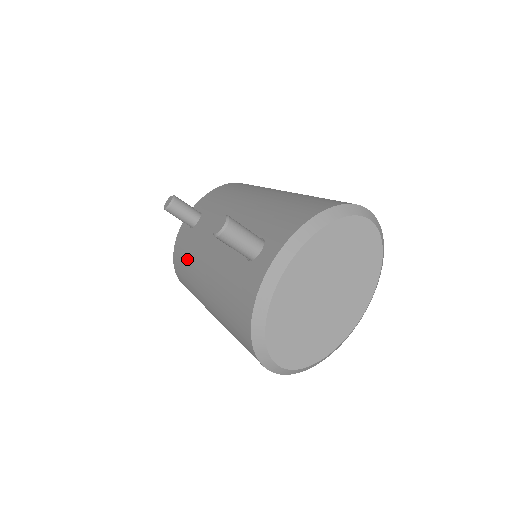
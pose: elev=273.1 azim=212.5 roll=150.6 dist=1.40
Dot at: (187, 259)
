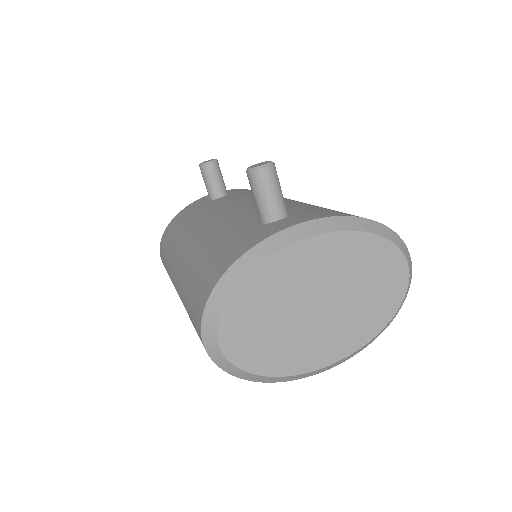
Dot at: (186, 221)
